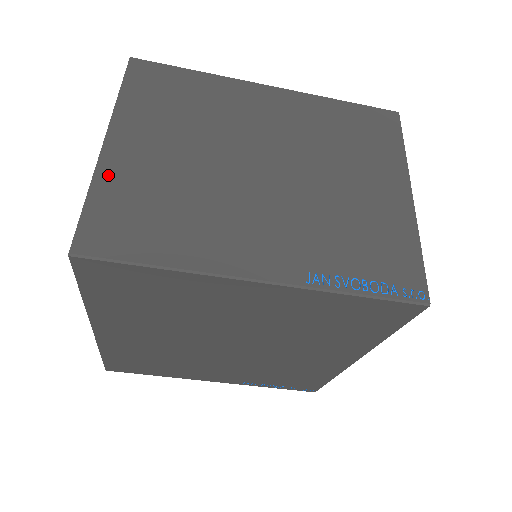
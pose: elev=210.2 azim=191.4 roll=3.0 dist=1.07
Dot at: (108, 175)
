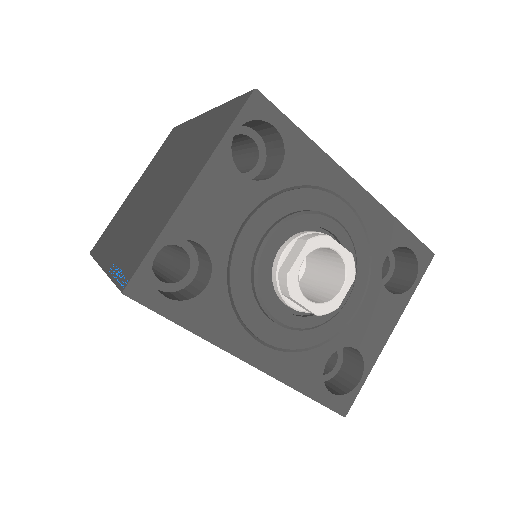
Dot at: (120, 209)
